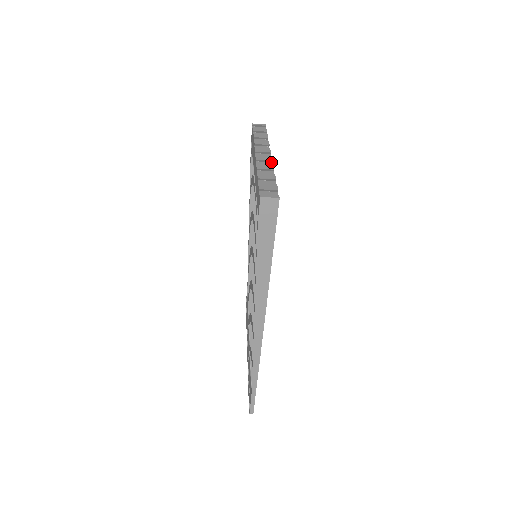
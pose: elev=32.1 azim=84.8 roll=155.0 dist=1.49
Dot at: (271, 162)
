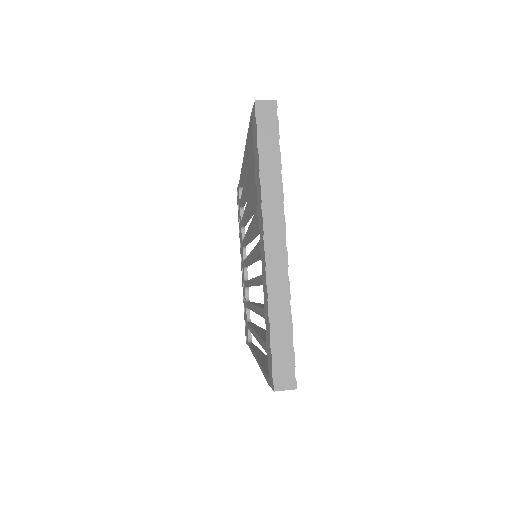
Dot at: (286, 264)
